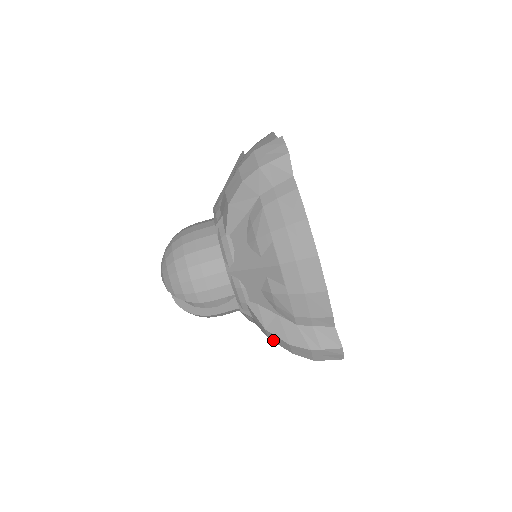
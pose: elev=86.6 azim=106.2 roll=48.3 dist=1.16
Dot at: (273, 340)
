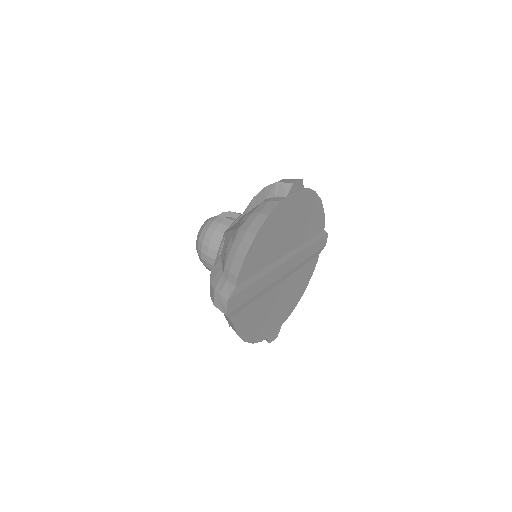
Dot at: (257, 194)
